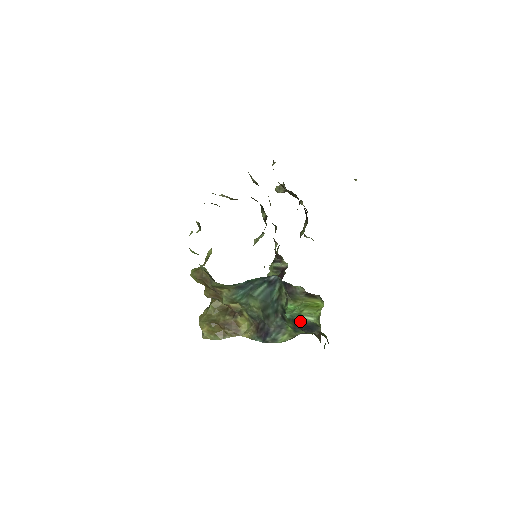
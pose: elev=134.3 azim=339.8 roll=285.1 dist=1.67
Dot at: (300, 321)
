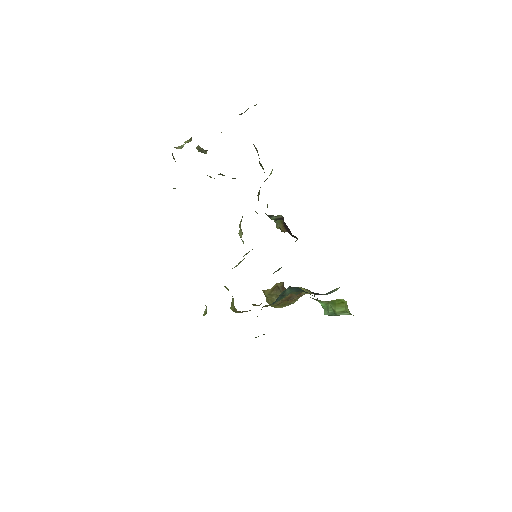
Dot at: occluded
